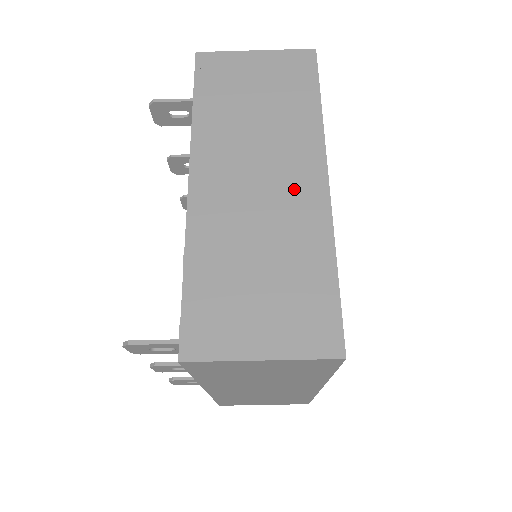
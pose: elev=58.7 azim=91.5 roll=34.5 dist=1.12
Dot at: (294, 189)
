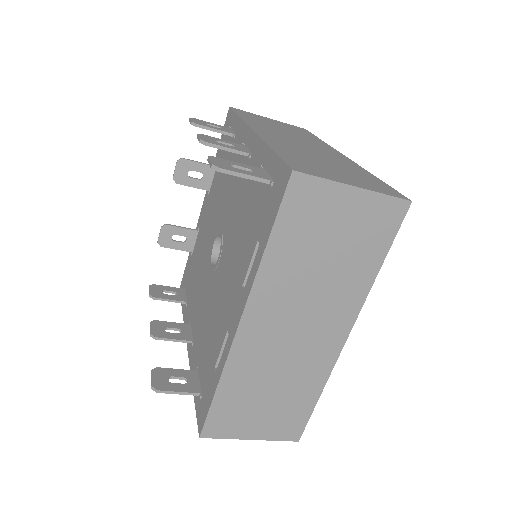
Dot at: (319, 342)
